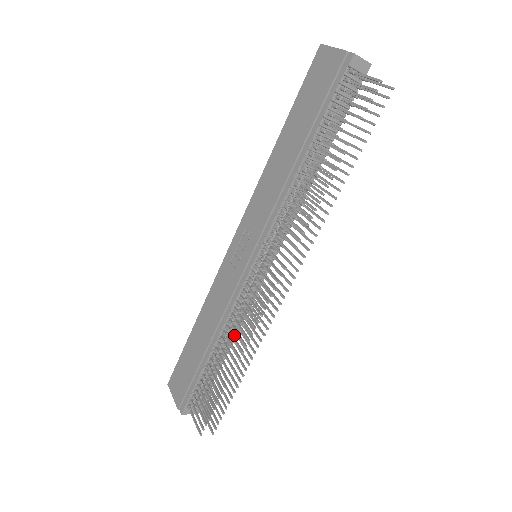
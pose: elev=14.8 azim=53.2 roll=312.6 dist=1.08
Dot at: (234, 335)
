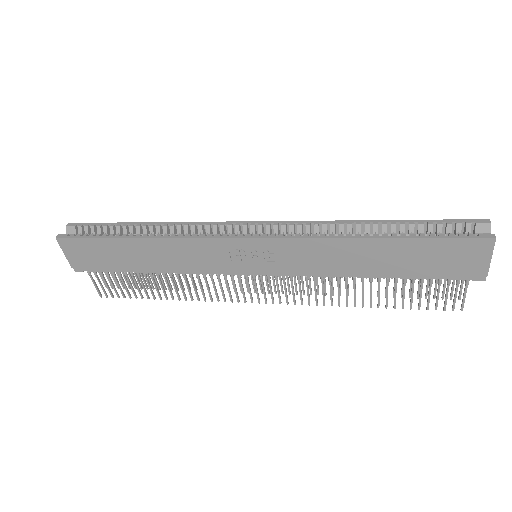
Dot at: occluded
